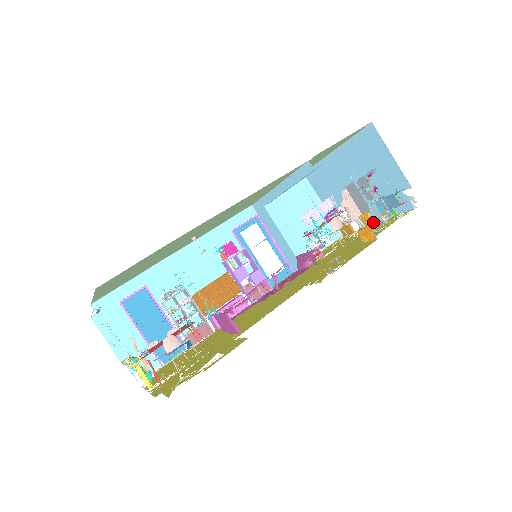
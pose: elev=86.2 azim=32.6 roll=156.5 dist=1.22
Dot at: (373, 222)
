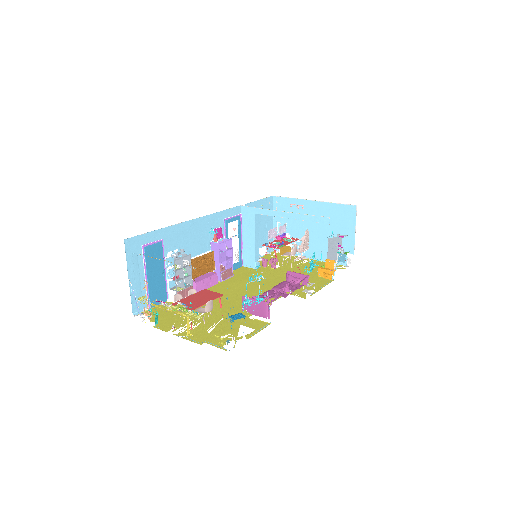
Dot at: occluded
